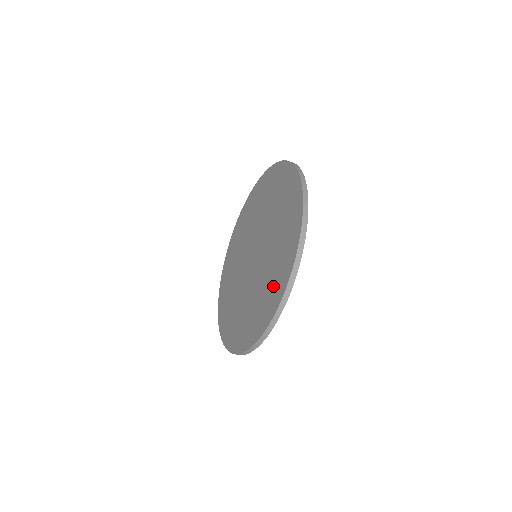
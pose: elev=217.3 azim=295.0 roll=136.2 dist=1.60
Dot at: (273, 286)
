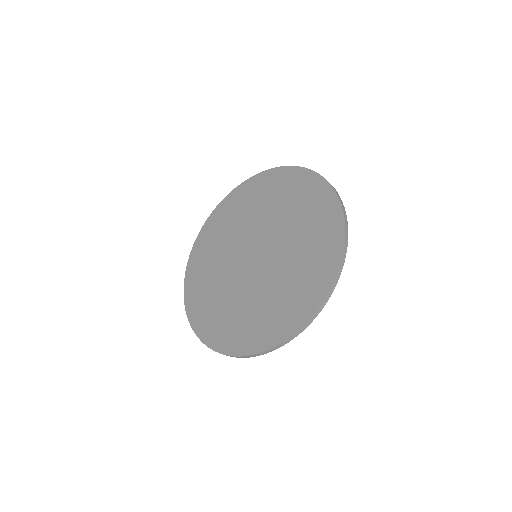
Dot at: (265, 323)
